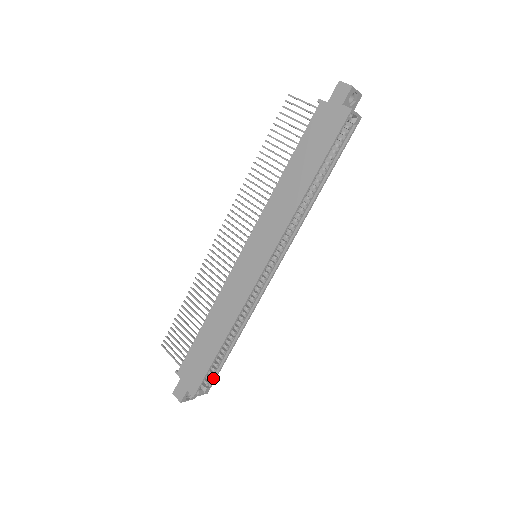
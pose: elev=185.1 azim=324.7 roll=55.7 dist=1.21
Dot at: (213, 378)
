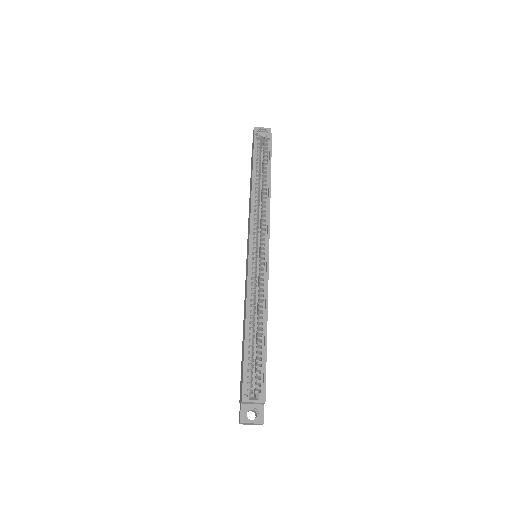
Dot at: (263, 381)
